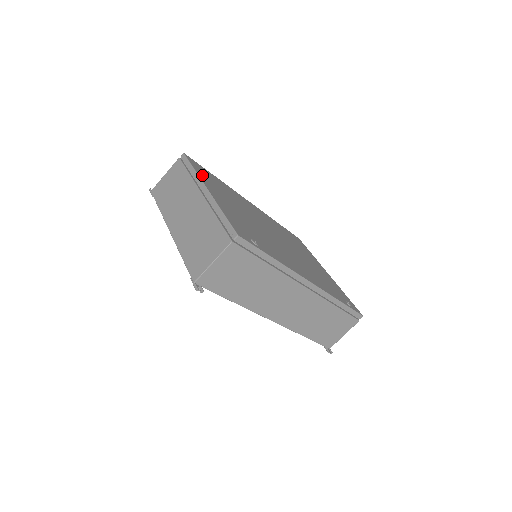
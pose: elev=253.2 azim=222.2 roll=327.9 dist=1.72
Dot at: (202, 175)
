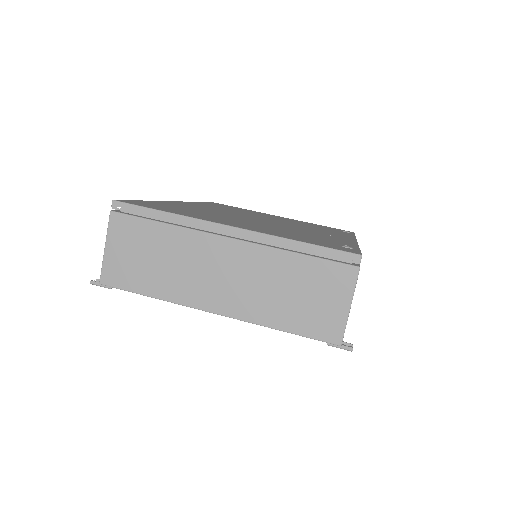
Dot at: (178, 213)
